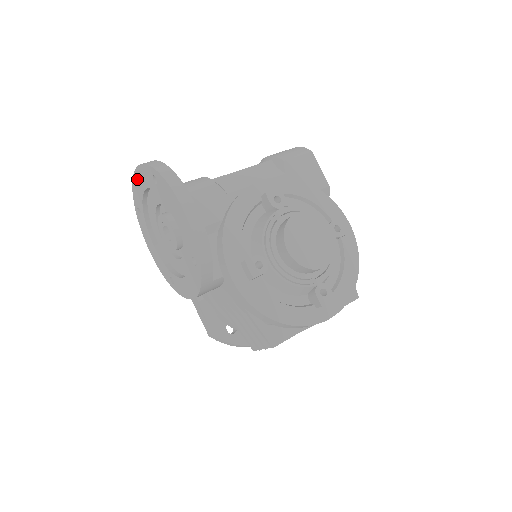
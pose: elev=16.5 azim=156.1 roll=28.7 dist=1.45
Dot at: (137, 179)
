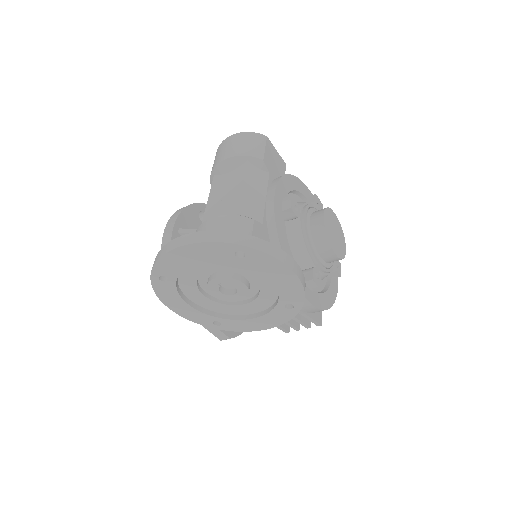
Dot at: (182, 254)
